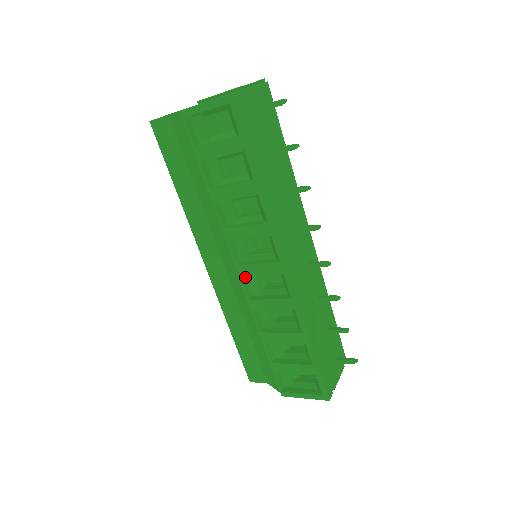
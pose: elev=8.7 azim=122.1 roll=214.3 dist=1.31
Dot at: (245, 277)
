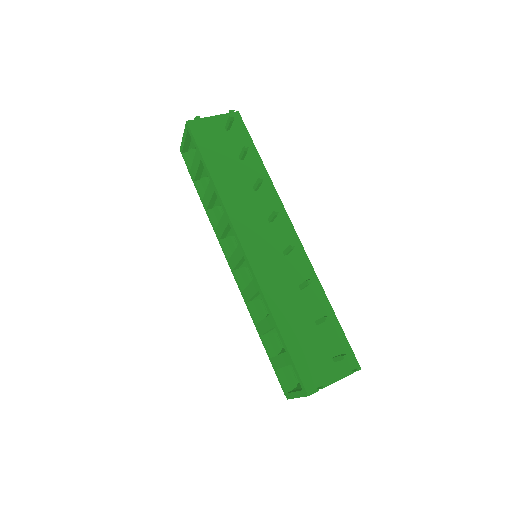
Dot at: (239, 272)
